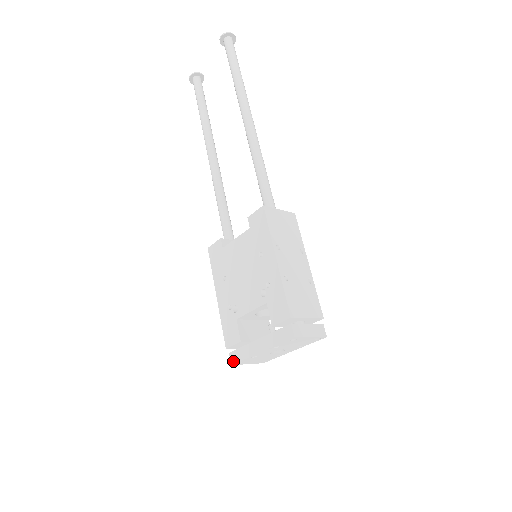
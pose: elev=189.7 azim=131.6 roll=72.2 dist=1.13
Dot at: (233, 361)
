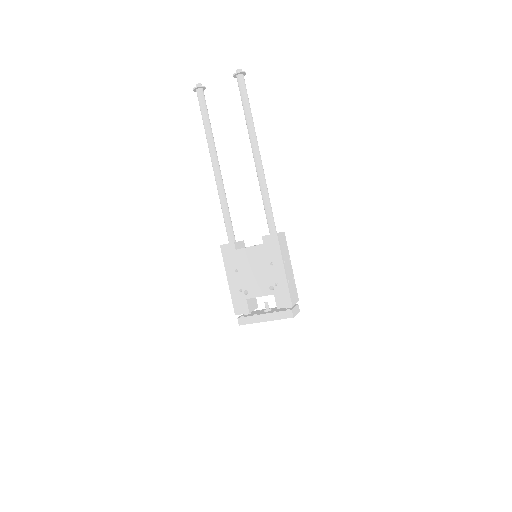
Dot at: (241, 323)
